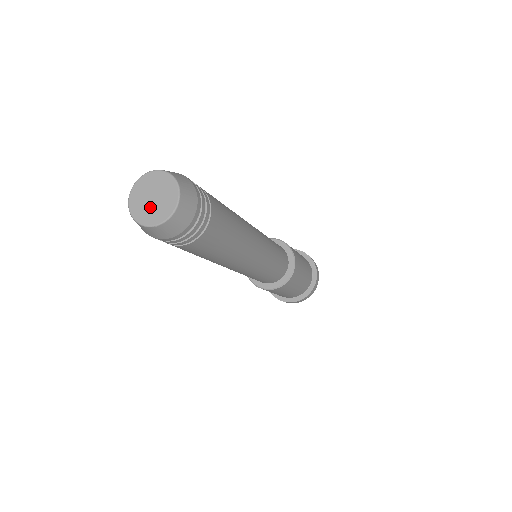
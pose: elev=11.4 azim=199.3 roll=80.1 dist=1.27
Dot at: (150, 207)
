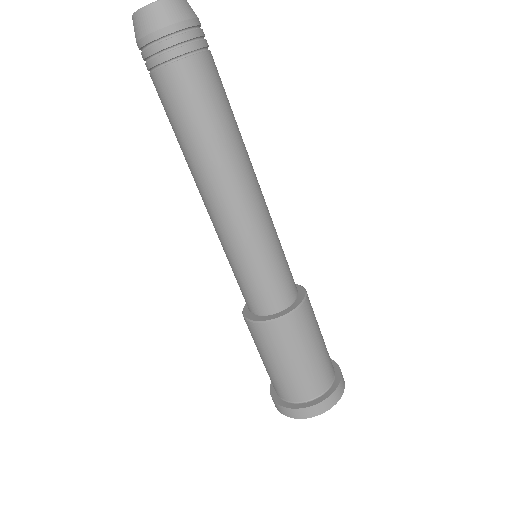
Dot at: occluded
